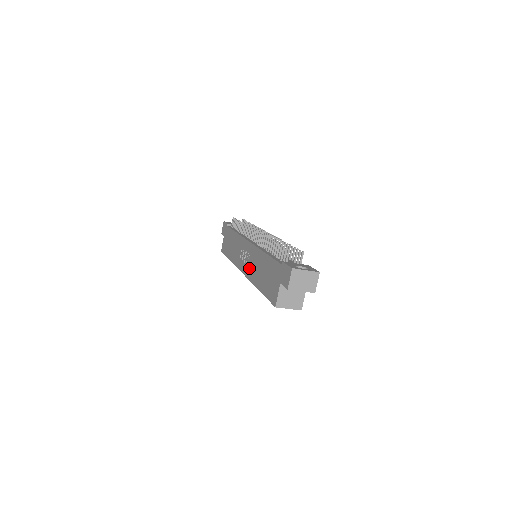
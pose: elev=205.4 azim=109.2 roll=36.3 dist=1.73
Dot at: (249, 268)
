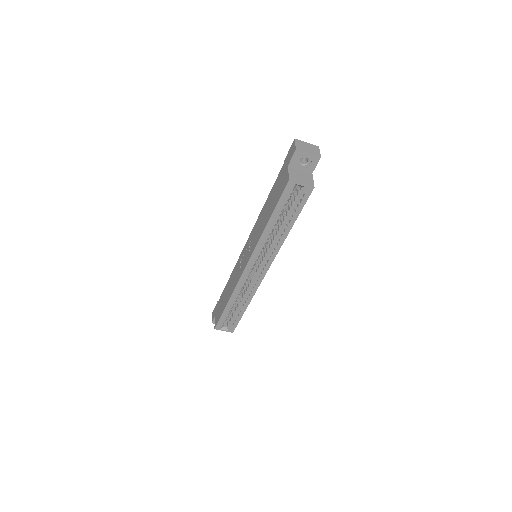
Dot at: (252, 244)
